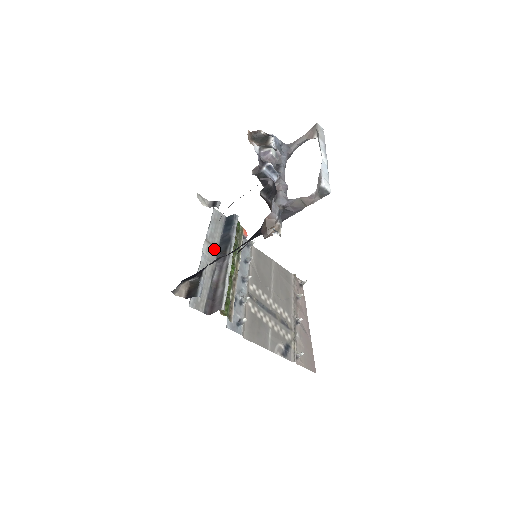
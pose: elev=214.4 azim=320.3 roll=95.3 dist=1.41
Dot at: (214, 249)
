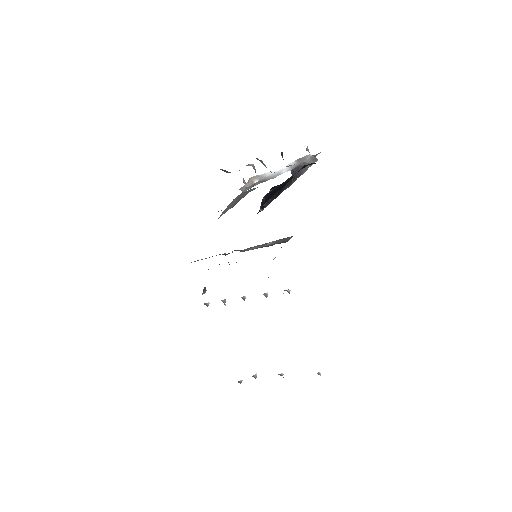
Dot at: occluded
